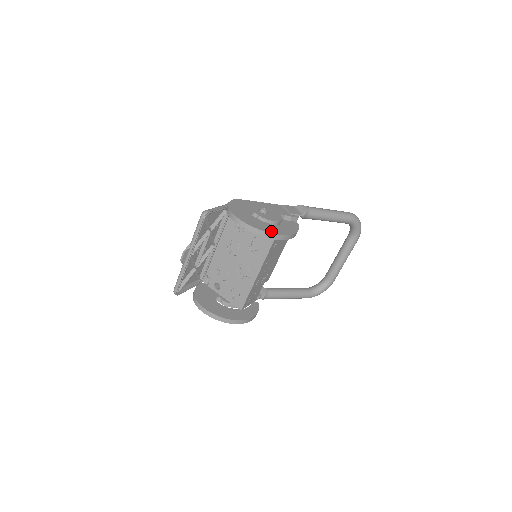
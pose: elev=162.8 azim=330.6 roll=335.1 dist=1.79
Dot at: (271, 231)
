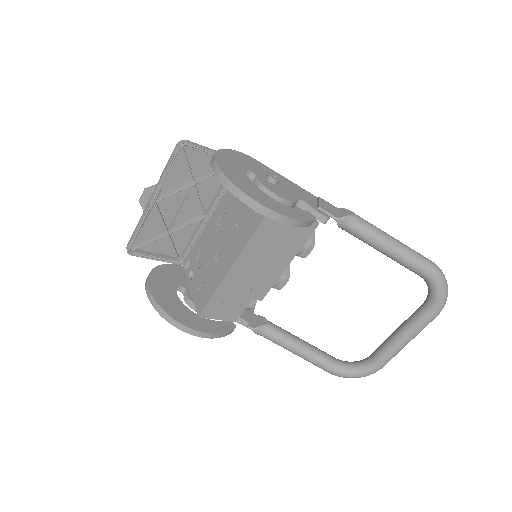
Dot at: (249, 192)
